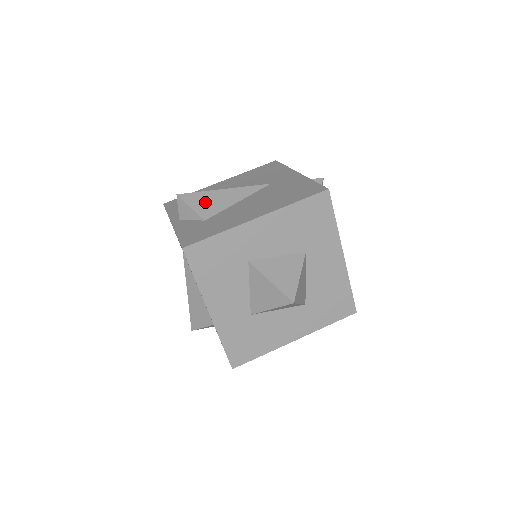
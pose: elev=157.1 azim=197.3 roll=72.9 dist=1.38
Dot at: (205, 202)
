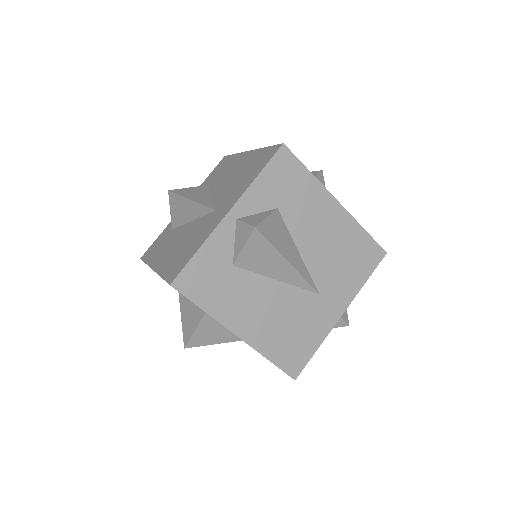
Dot at: (259, 256)
